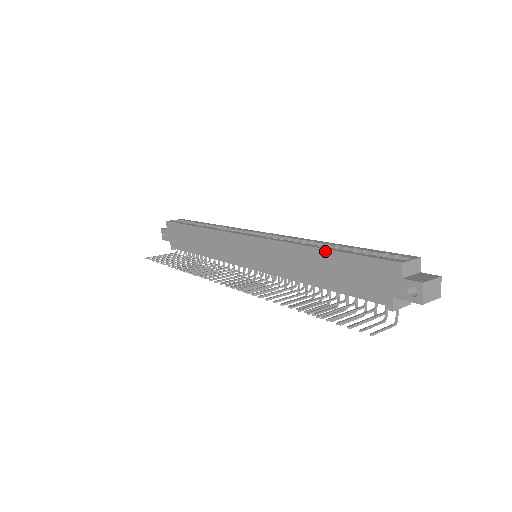
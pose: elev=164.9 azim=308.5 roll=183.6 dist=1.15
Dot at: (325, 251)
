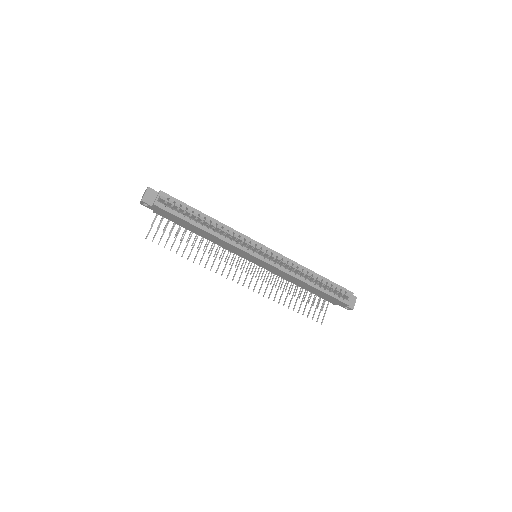
Dot at: (314, 288)
